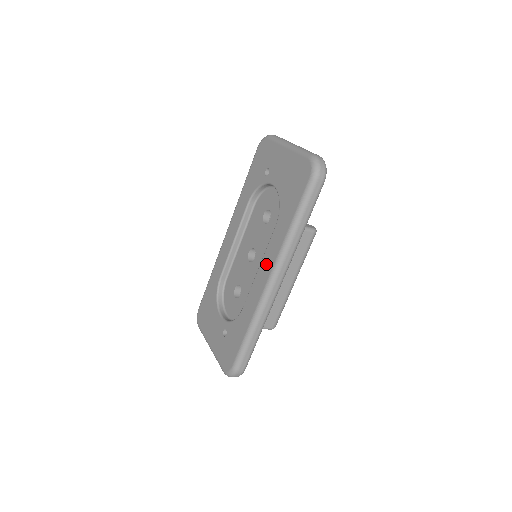
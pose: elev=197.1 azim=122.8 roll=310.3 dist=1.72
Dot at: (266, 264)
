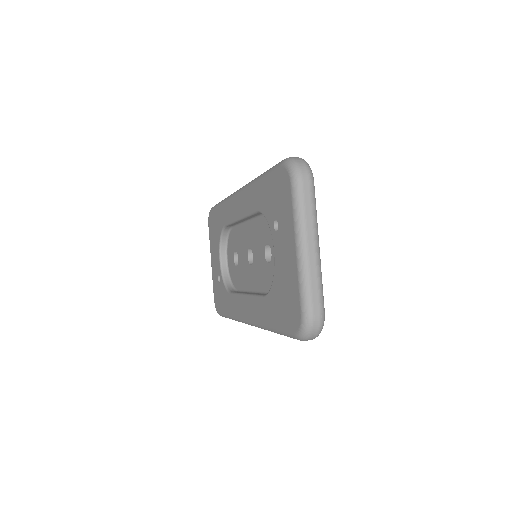
Dot at: (248, 307)
